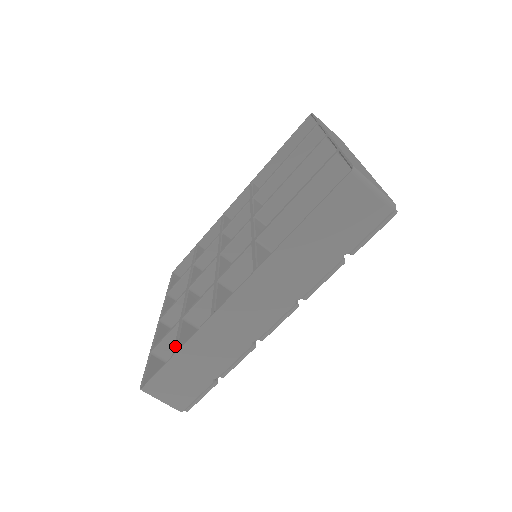
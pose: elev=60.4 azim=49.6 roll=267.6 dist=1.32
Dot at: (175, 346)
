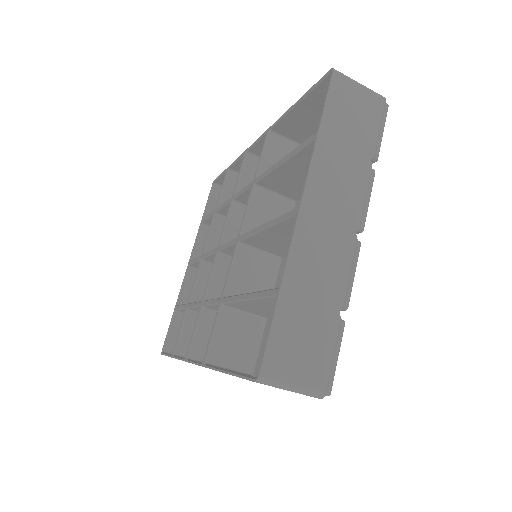
Dot at: (174, 346)
